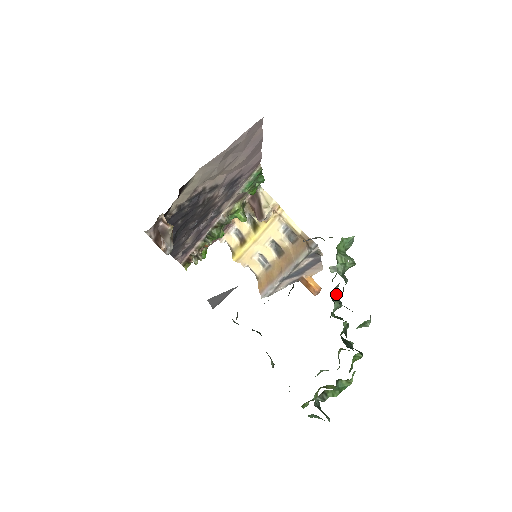
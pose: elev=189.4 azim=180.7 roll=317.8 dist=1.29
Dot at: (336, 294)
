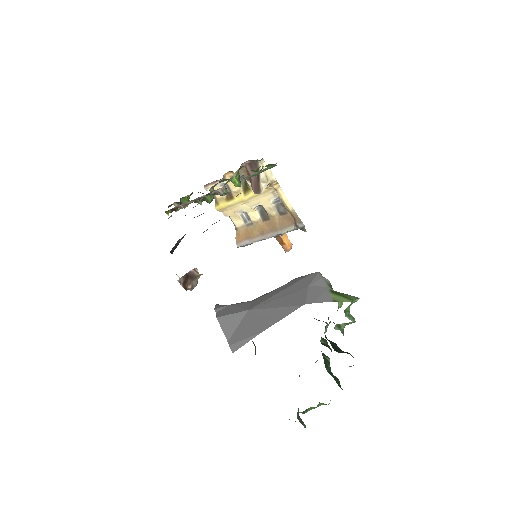
Dot at: (328, 325)
